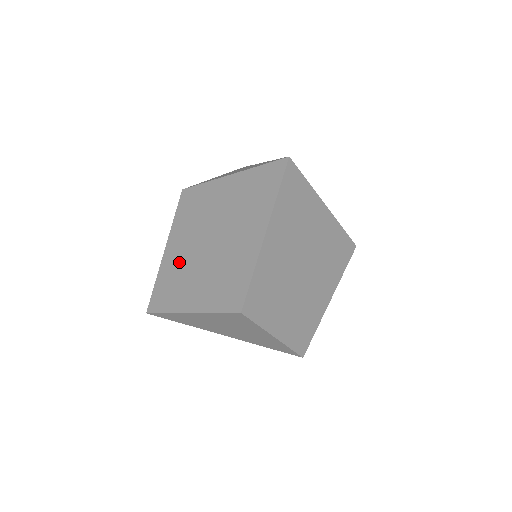
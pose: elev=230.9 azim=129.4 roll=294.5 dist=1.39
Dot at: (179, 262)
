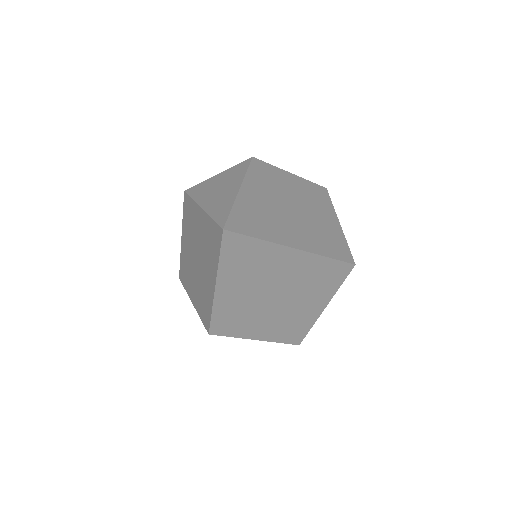
Dot at: (187, 256)
